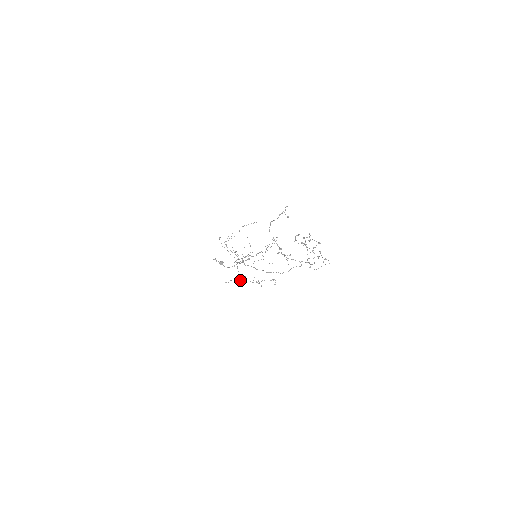
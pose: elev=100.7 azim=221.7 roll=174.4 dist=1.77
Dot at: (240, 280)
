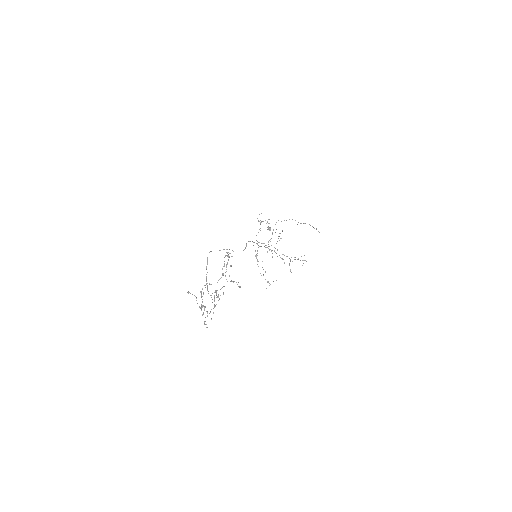
Dot at: (256, 255)
